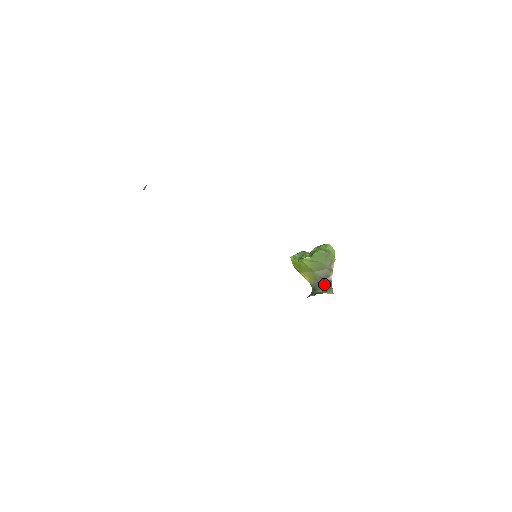
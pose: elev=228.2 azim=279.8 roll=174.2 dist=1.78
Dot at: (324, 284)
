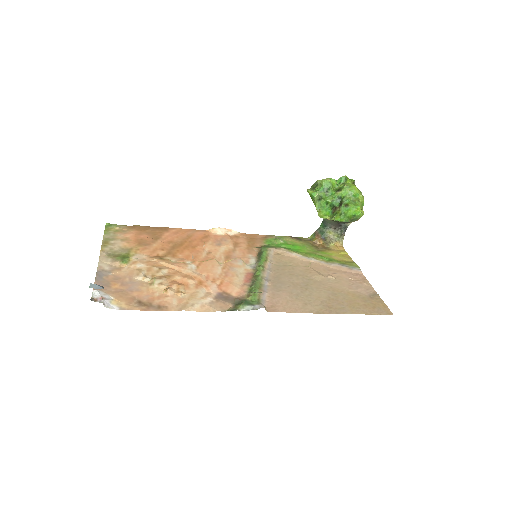
Dot at: (337, 227)
